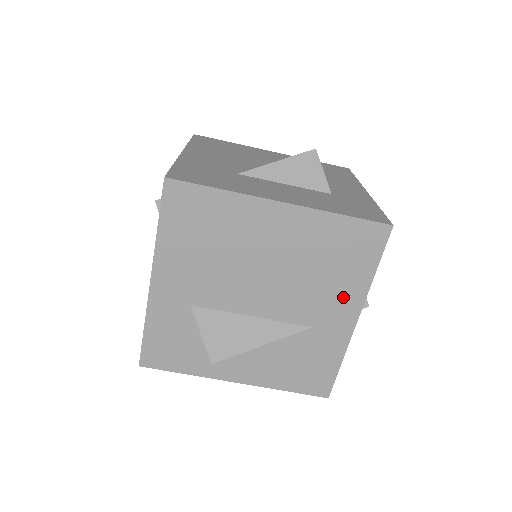
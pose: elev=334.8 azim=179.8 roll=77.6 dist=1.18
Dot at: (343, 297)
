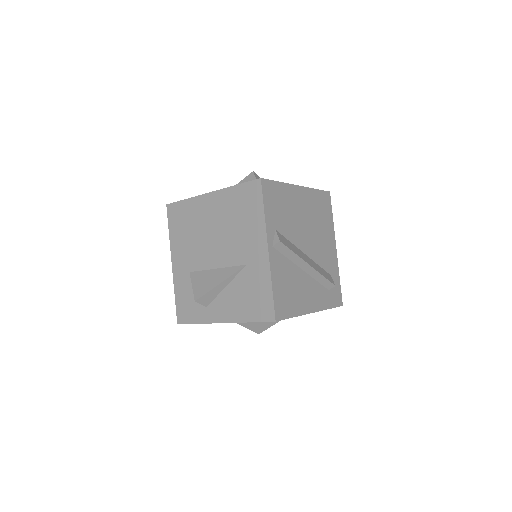
Dot at: (254, 236)
